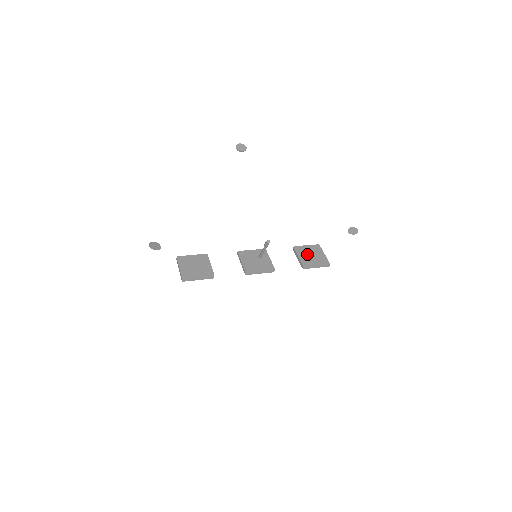
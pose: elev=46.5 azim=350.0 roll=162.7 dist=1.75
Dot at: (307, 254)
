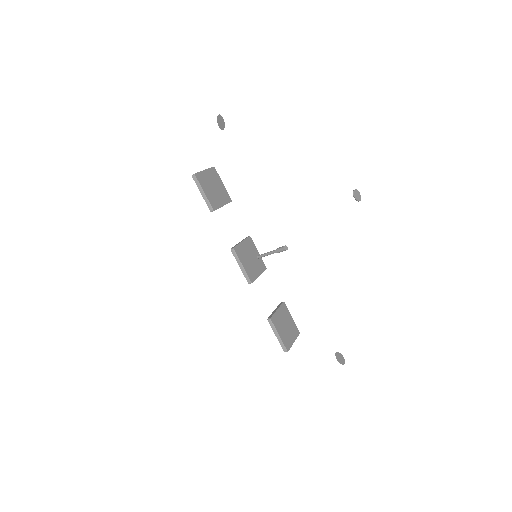
Dot at: (285, 320)
